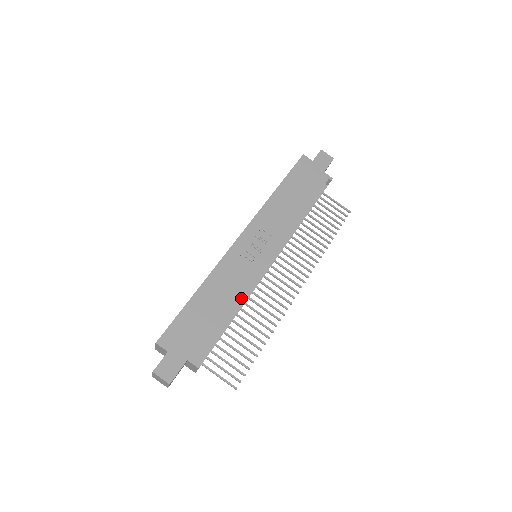
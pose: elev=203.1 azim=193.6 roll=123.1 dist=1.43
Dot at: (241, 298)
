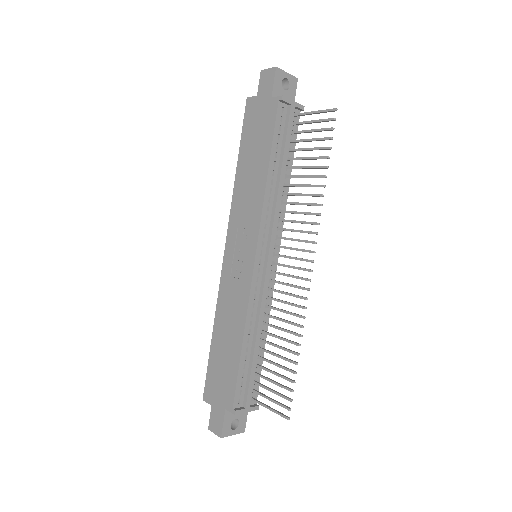
Dot at: (244, 321)
